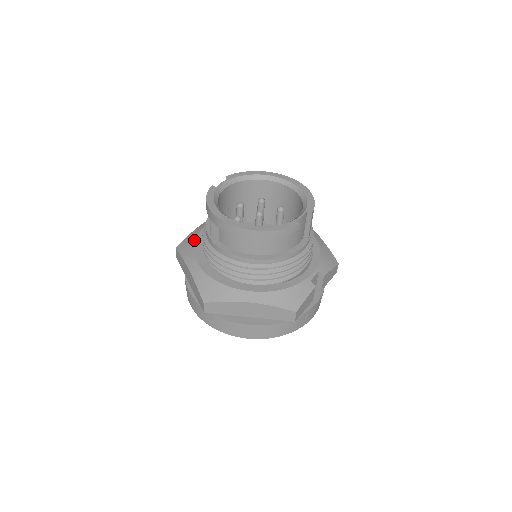
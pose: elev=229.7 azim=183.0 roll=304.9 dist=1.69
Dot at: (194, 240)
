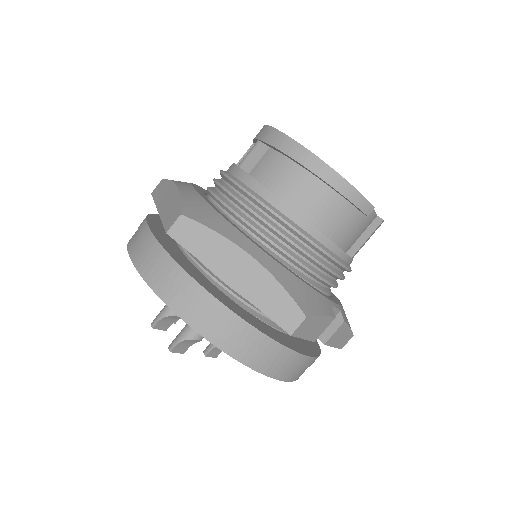
Dot at: occluded
